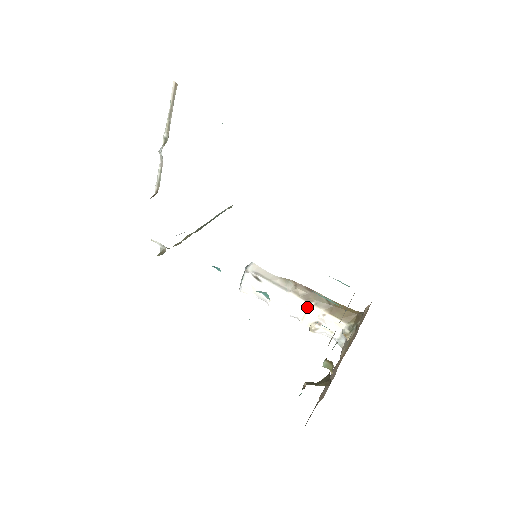
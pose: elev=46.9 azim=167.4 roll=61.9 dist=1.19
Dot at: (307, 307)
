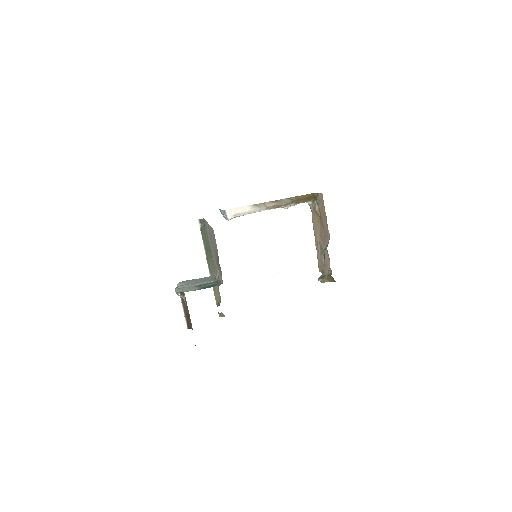
Dot at: occluded
